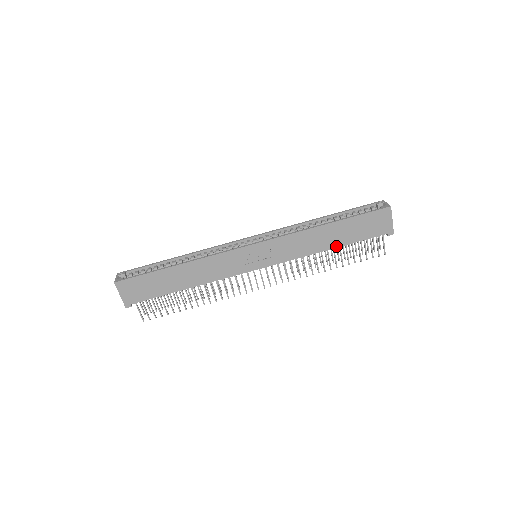
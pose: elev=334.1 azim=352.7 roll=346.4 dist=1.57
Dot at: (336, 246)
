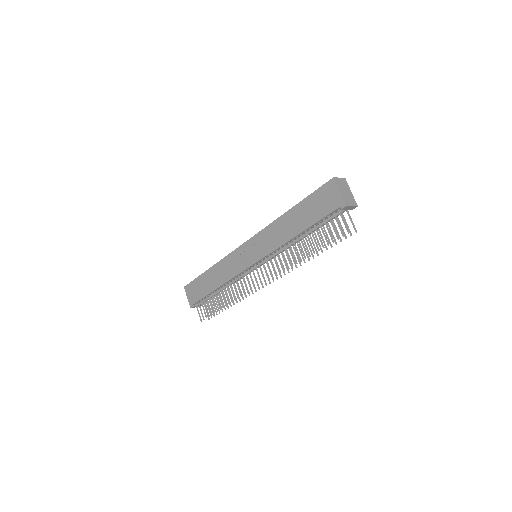
Dot at: (300, 231)
